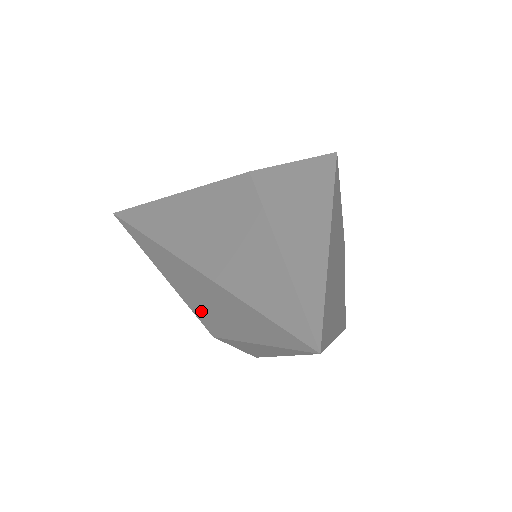
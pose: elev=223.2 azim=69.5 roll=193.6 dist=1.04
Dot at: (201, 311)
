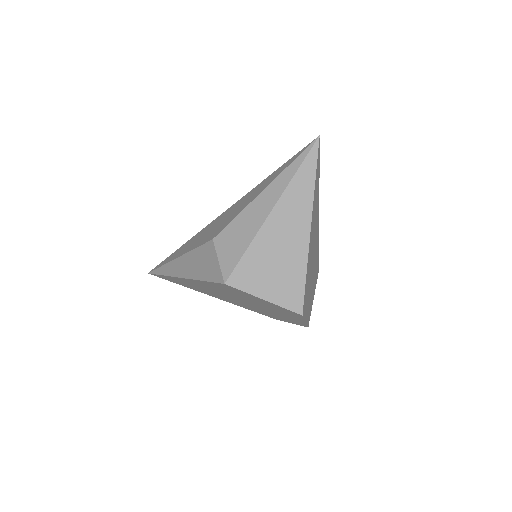
Dot at: (214, 232)
